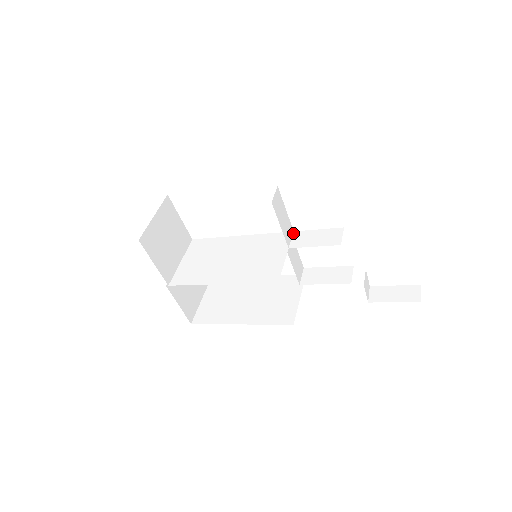
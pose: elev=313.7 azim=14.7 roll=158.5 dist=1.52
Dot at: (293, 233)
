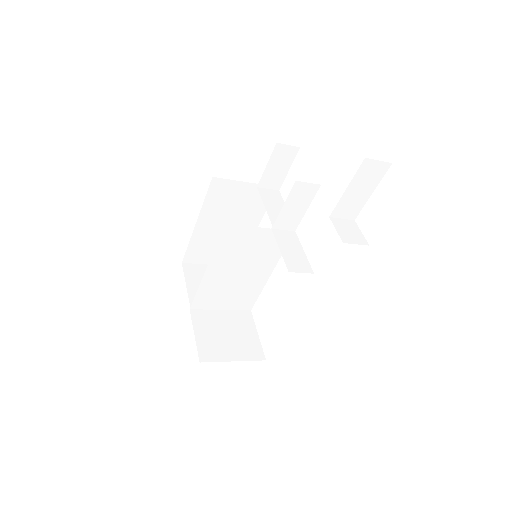
Dot at: (294, 228)
